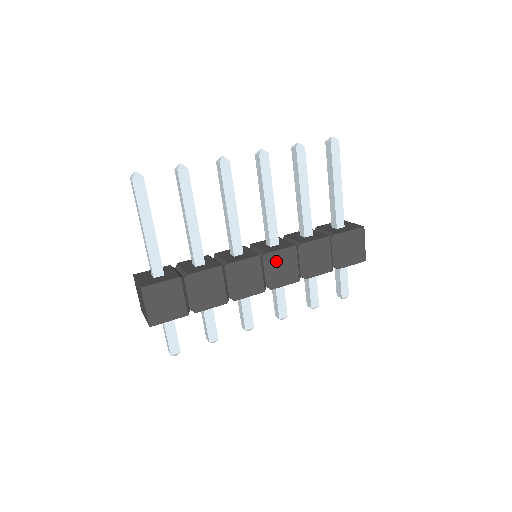
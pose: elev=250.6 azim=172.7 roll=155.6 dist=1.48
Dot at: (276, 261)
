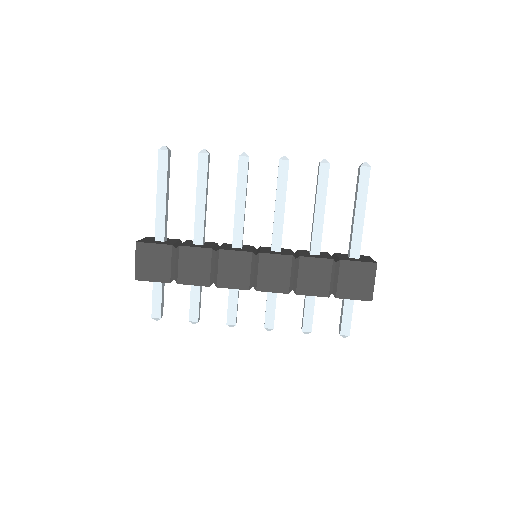
Dot at: (268, 264)
